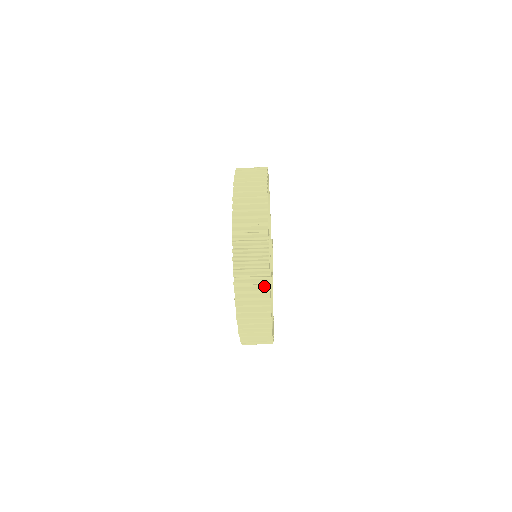
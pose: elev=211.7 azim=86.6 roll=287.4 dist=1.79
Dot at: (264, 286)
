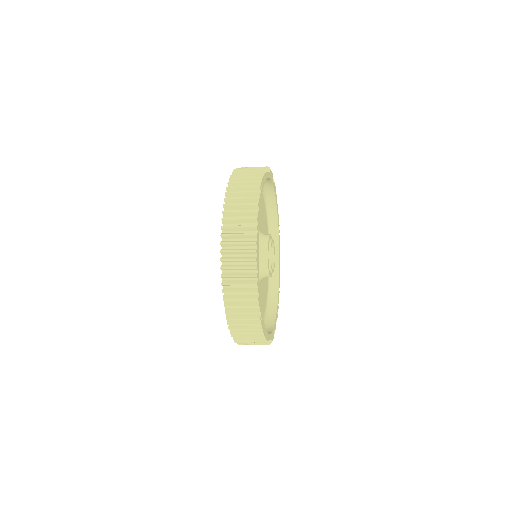
Dot at: (255, 314)
